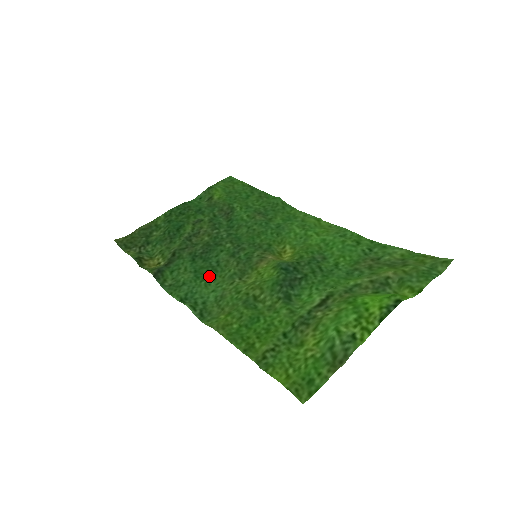
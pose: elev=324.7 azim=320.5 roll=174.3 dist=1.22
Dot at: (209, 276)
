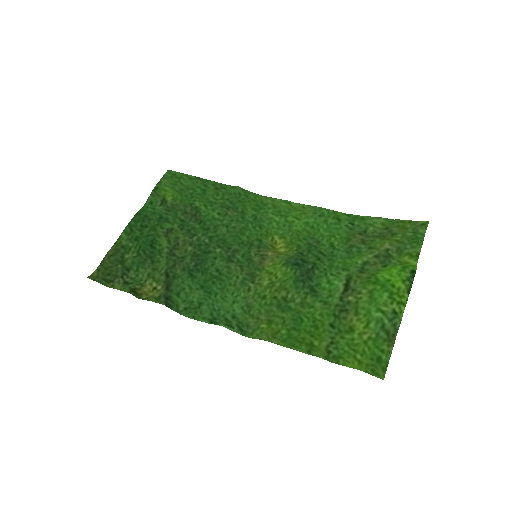
Dot at: (219, 288)
